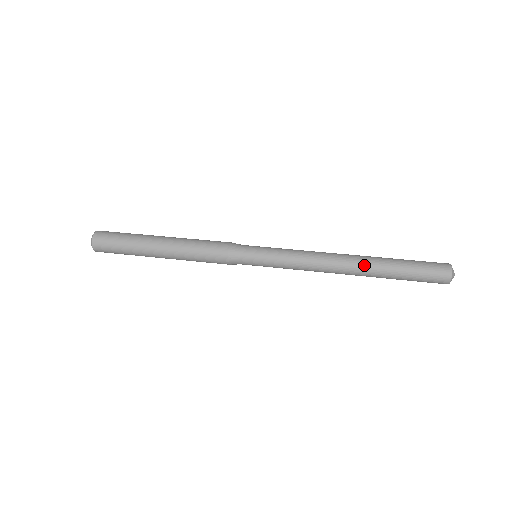
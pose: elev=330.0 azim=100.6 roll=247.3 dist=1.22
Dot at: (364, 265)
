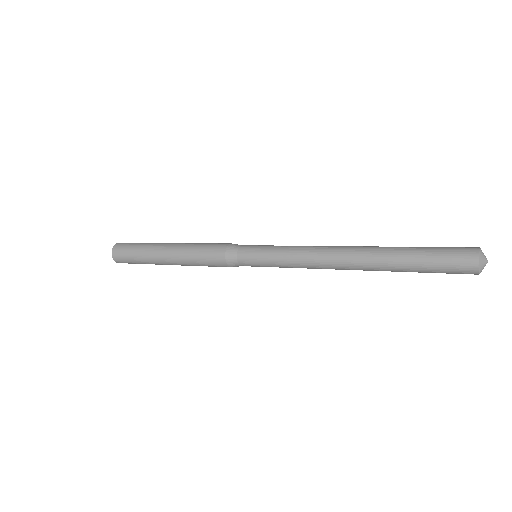
Dot at: (368, 254)
